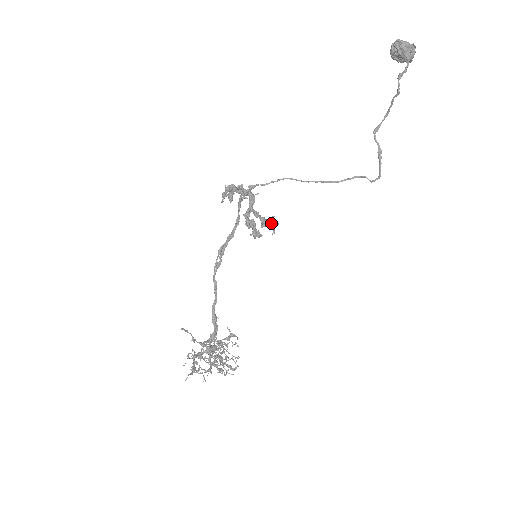
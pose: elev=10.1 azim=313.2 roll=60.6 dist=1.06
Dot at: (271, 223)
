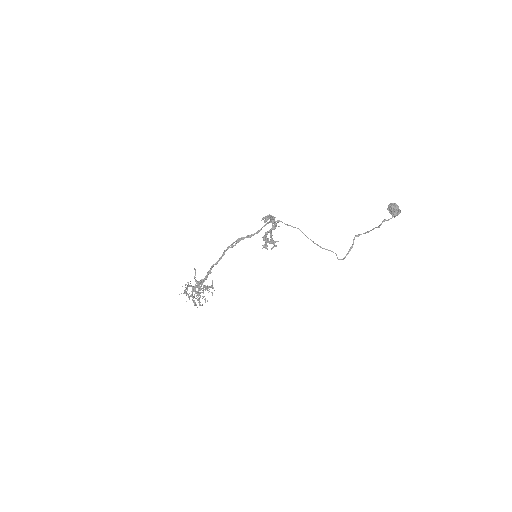
Dot at: (274, 244)
